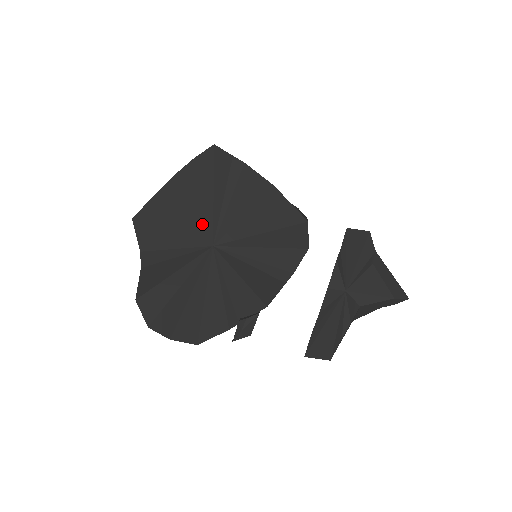
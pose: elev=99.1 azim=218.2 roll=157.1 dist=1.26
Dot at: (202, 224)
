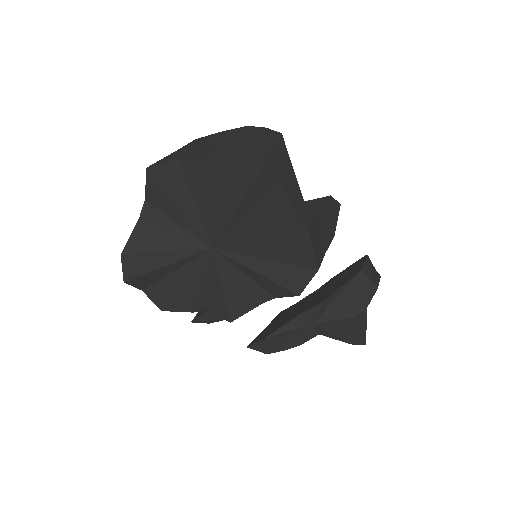
Dot at: (212, 224)
